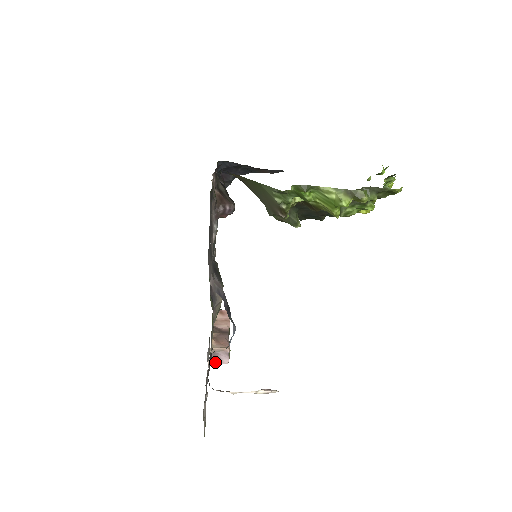
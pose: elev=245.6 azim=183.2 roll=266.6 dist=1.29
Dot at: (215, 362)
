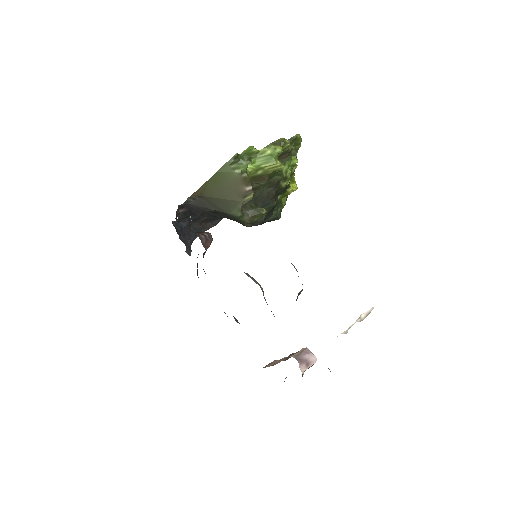
Dot at: (306, 367)
